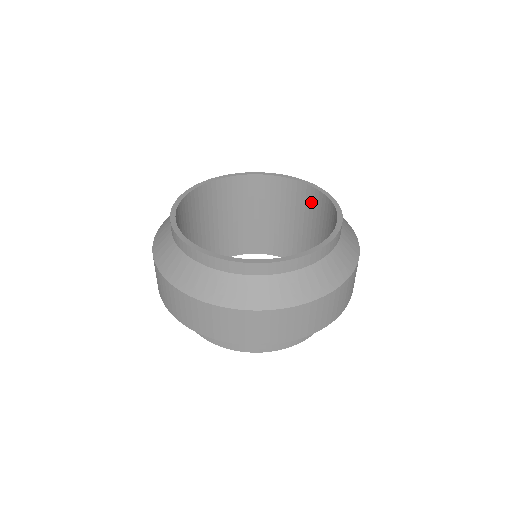
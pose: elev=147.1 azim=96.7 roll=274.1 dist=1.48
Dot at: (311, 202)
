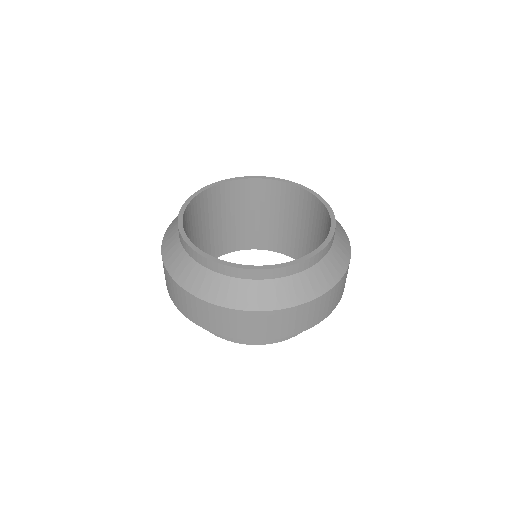
Dot at: (308, 206)
